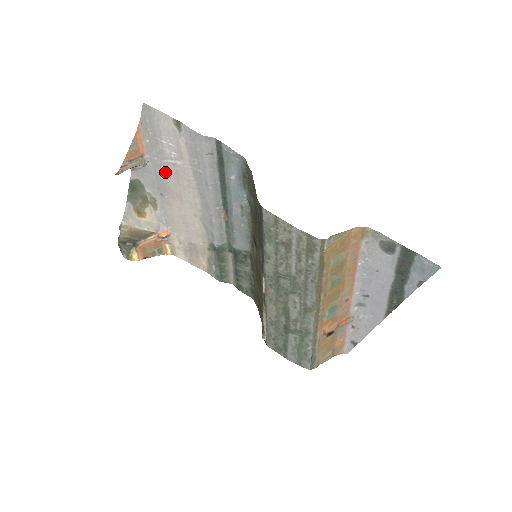
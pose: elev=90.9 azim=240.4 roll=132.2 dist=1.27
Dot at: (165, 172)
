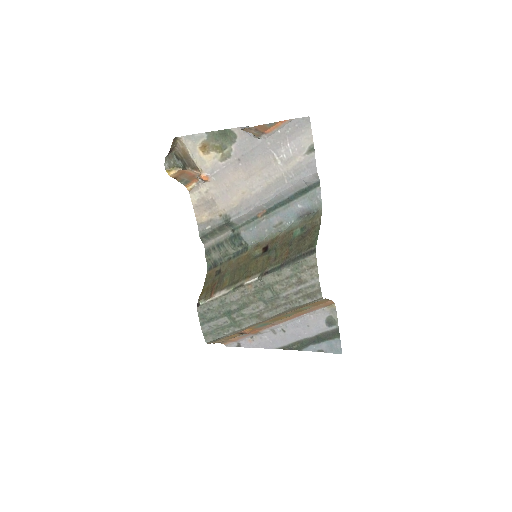
Dot at: (263, 155)
